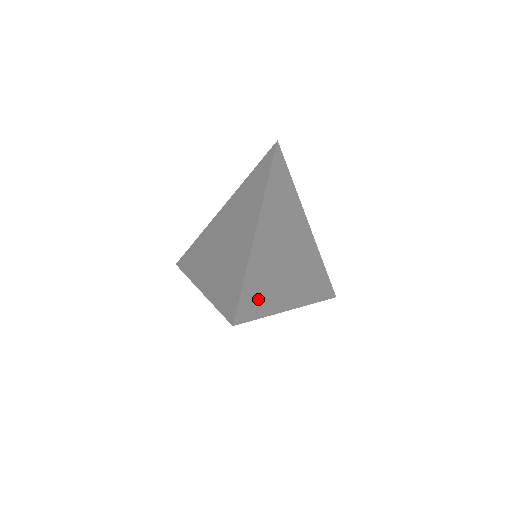
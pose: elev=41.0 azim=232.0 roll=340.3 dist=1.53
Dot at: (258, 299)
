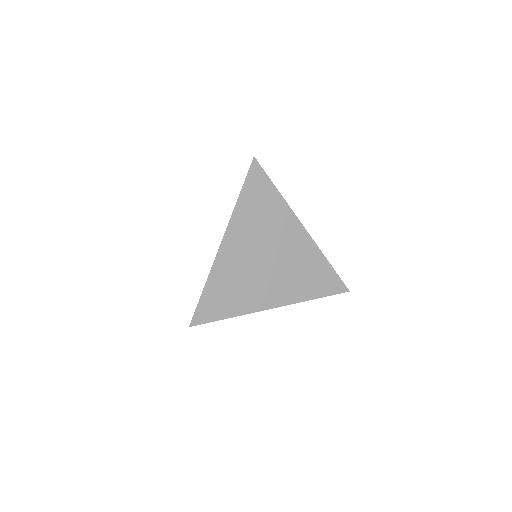
Dot at: occluded
